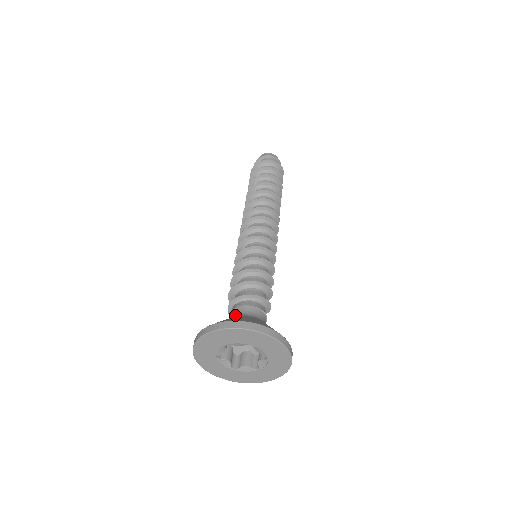
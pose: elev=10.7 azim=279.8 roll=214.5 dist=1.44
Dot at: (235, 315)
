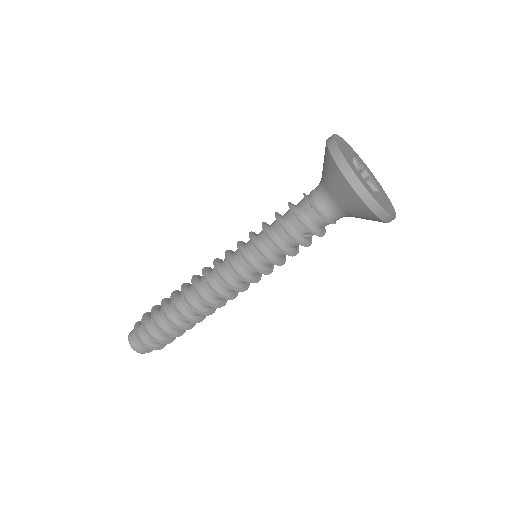
Dot at: occluded
